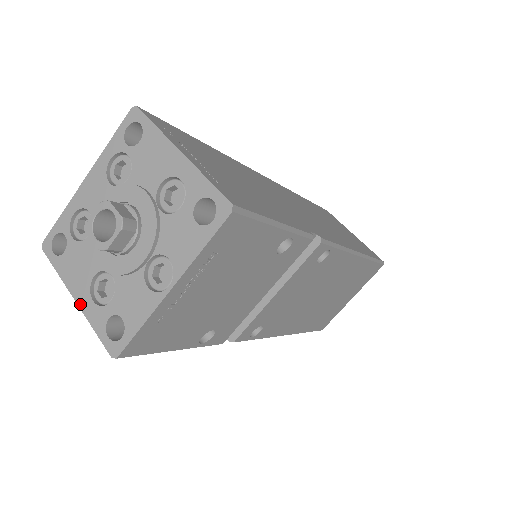
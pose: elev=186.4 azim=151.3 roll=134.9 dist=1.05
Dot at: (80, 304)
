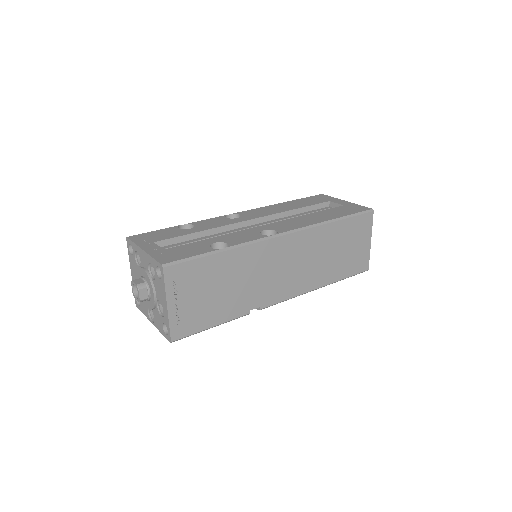
Dot at: (132, 277)
